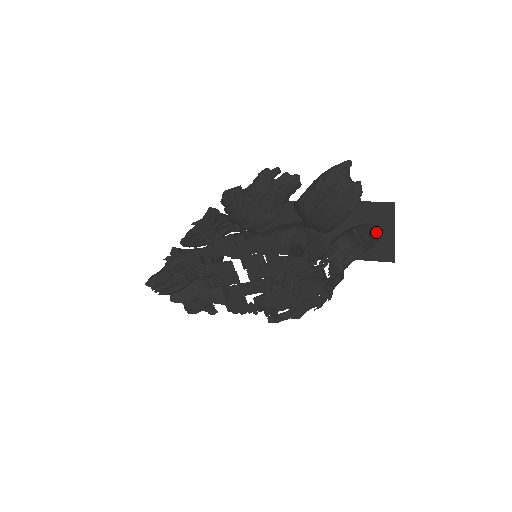
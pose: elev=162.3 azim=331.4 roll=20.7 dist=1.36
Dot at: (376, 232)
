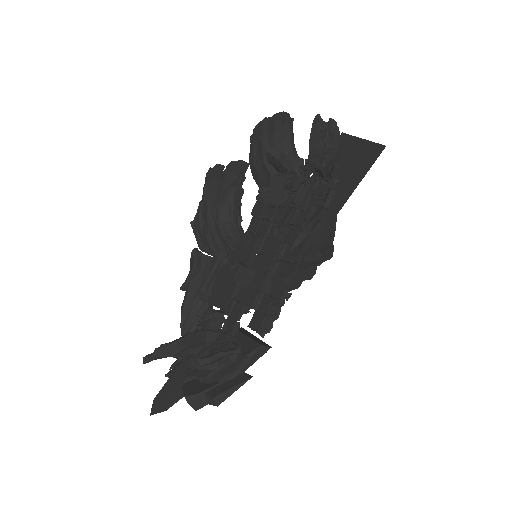
Dot at: (351, 156)
